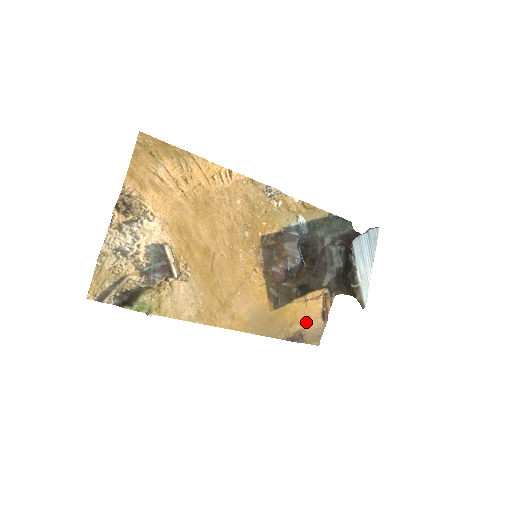
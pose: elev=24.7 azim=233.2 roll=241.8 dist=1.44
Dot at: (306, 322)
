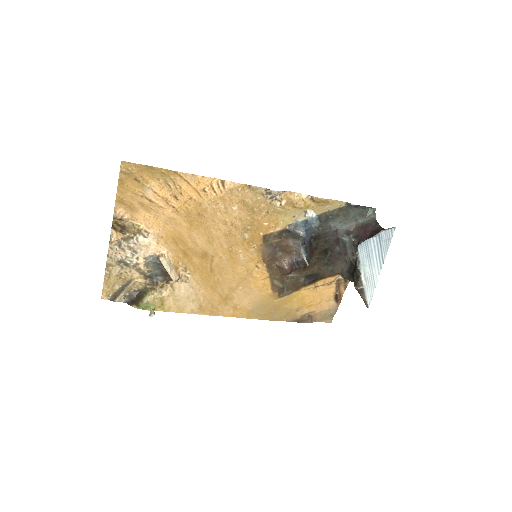
Dot at: (316, 305)
